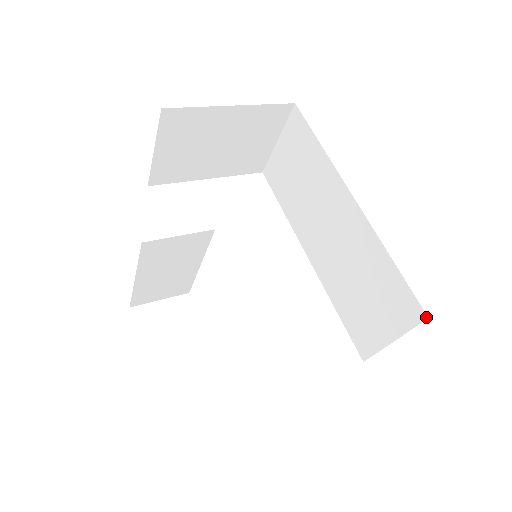
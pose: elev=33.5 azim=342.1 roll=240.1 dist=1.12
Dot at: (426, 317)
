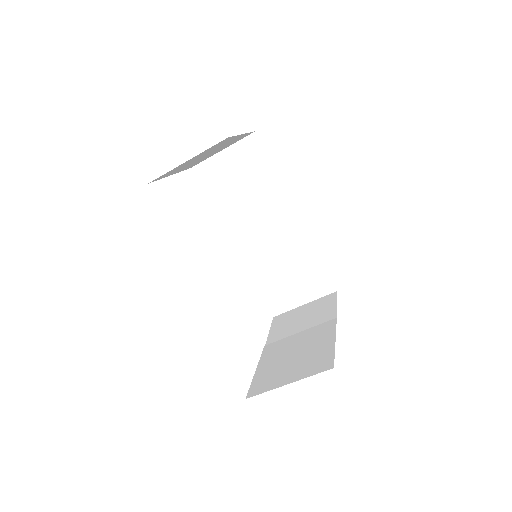
Dot at: (336, 290)
